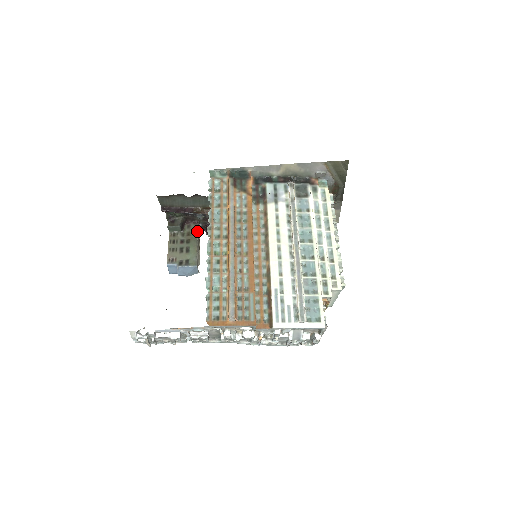
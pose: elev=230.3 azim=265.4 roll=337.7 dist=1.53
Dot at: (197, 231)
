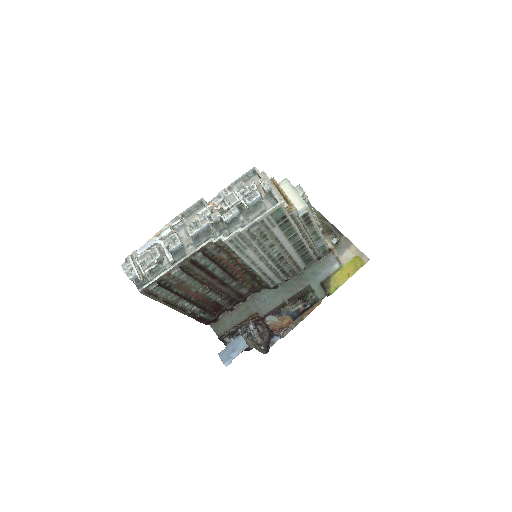
Dot at: (254, 343)
